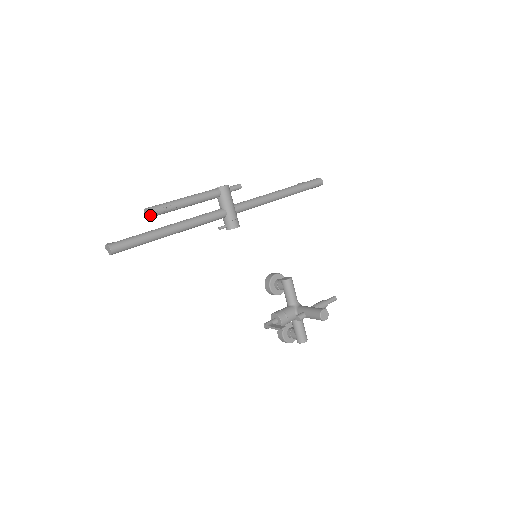
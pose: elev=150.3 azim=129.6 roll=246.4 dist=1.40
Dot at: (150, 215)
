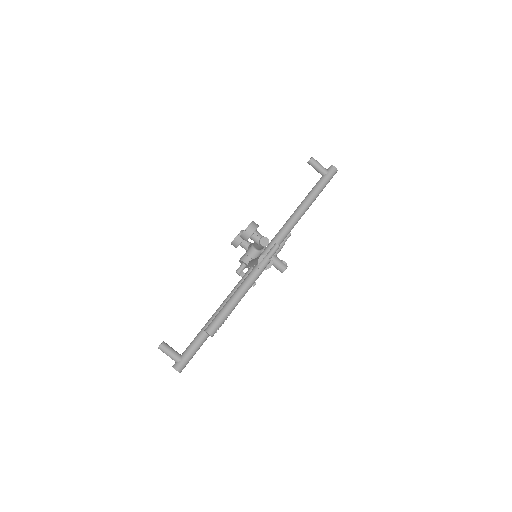
Dot at: (212, 335)
